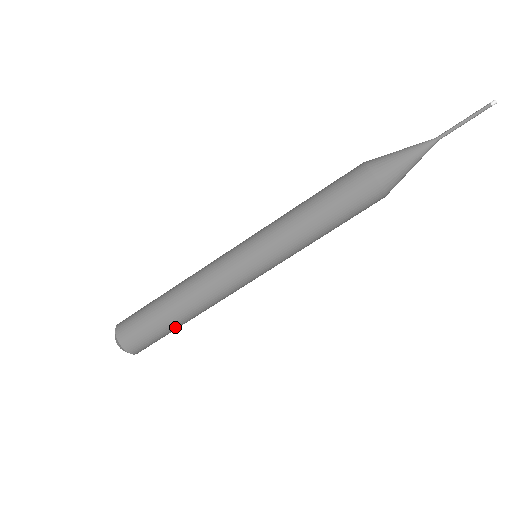
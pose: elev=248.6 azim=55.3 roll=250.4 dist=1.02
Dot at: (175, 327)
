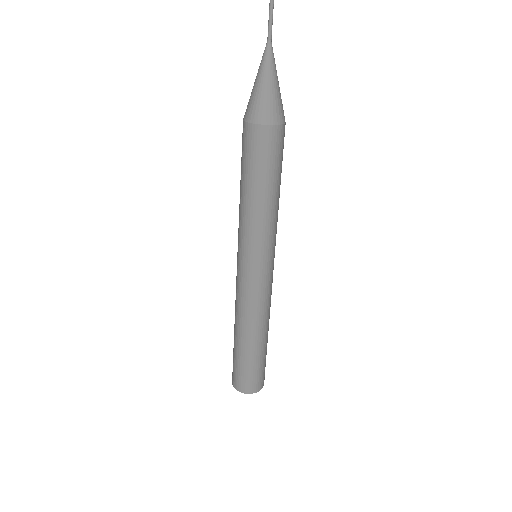
Dot at: (246, 353)
